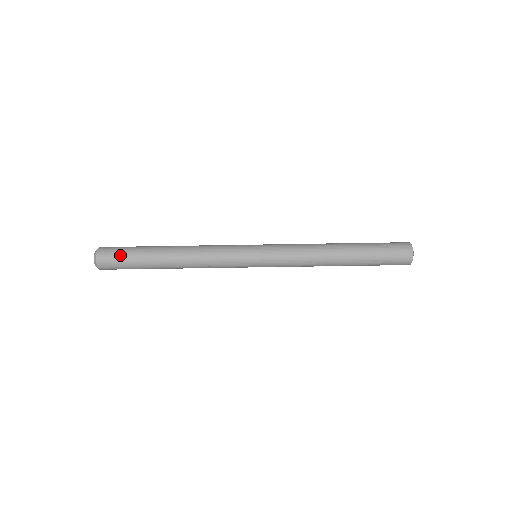
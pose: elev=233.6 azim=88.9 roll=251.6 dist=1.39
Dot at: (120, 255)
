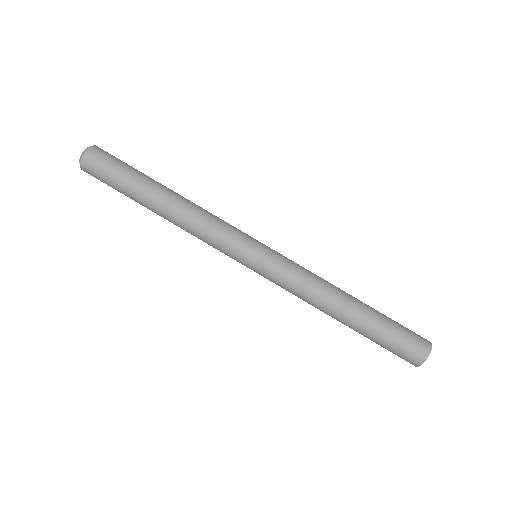
Dot at: (117, 161)
